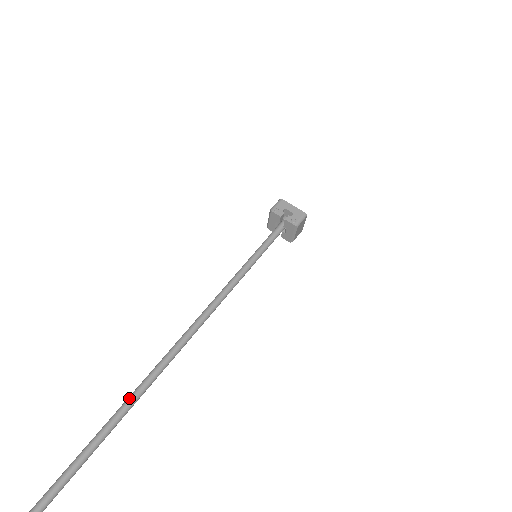
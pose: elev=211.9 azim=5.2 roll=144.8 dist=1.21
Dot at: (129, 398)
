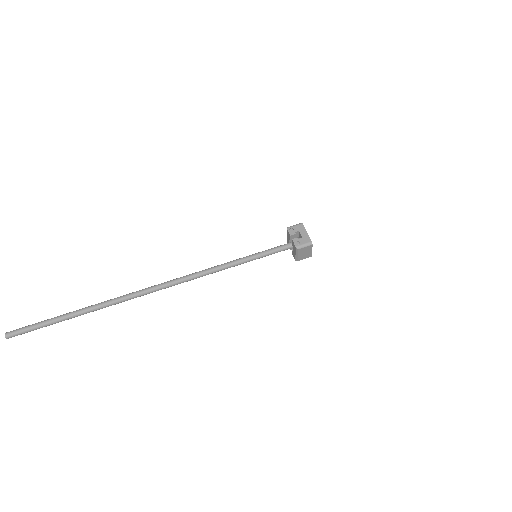
Dot at: (111, 299)
